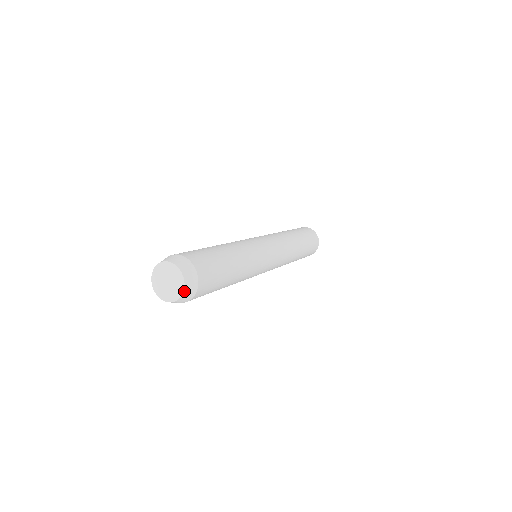
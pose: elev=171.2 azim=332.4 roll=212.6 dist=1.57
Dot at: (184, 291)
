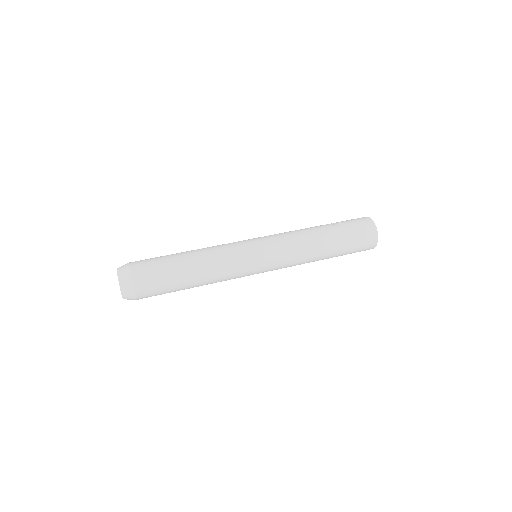
Dot at: occluded
